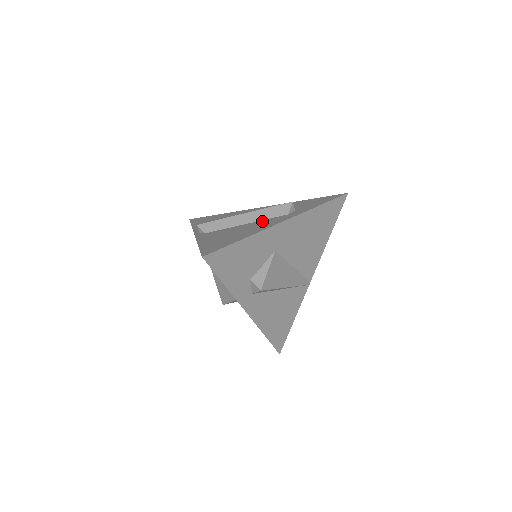
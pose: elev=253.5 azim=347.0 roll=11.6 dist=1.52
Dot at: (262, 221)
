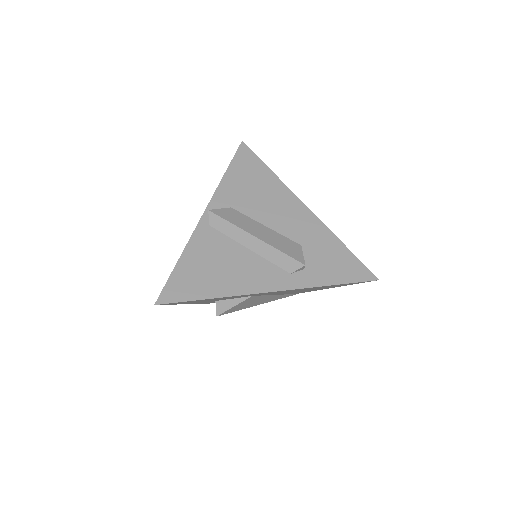
Dot at: (261, 263)
